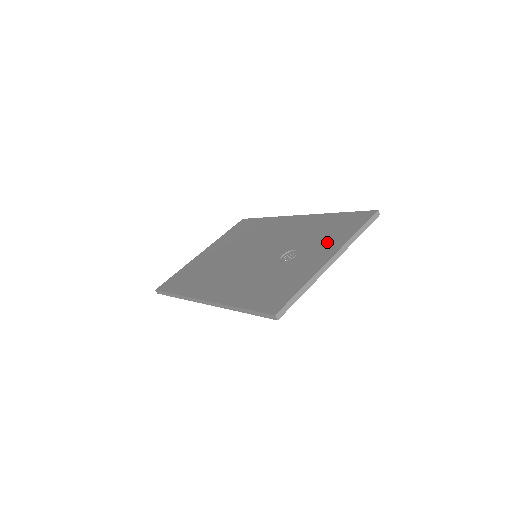
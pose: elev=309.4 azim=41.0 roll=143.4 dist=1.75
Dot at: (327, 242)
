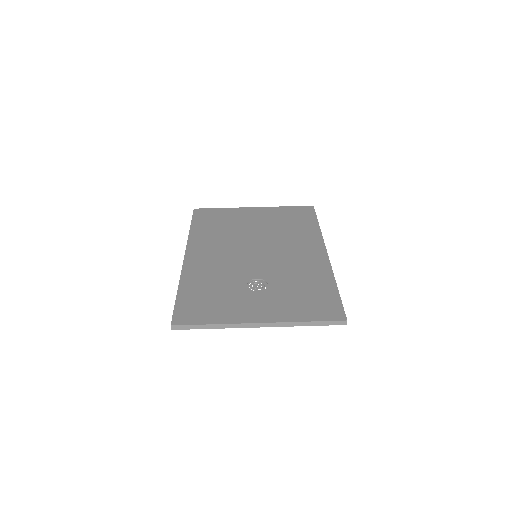
Dot at: (283, 305)
